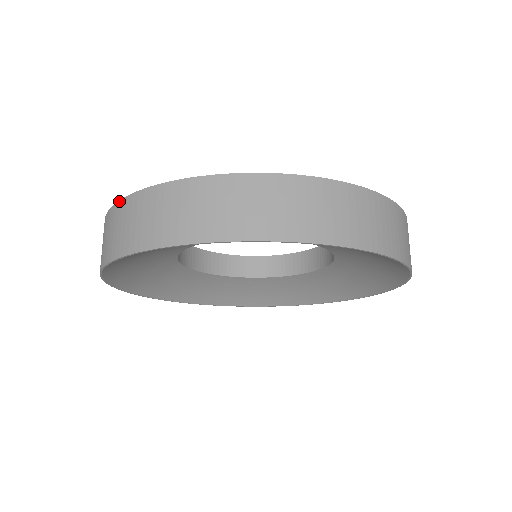
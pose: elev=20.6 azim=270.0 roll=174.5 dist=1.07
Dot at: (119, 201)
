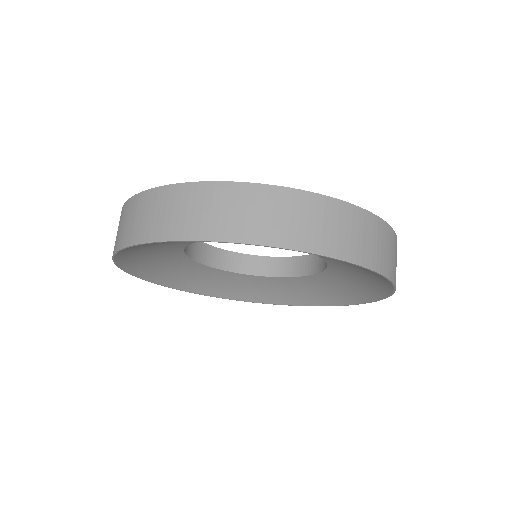
Dot at: (153, 189)
